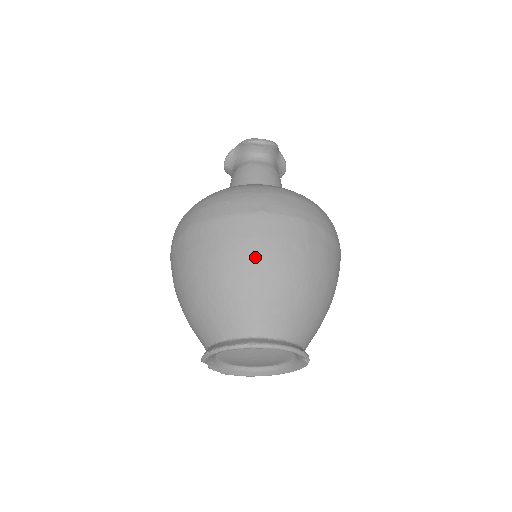
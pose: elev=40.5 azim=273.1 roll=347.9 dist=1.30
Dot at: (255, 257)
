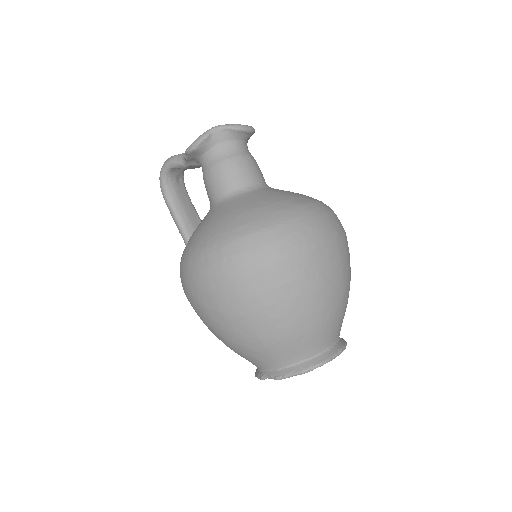
Dot at: (342, 280)
